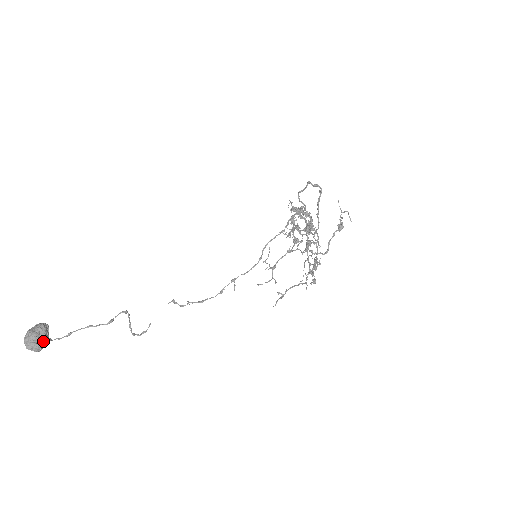
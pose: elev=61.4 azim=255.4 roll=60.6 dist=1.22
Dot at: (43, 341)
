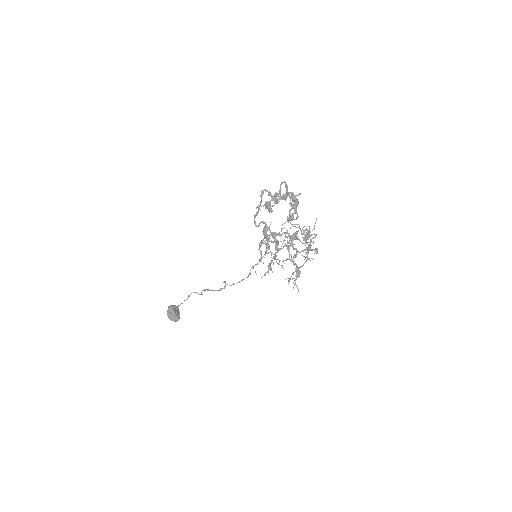
Dot at: (176, 317)
